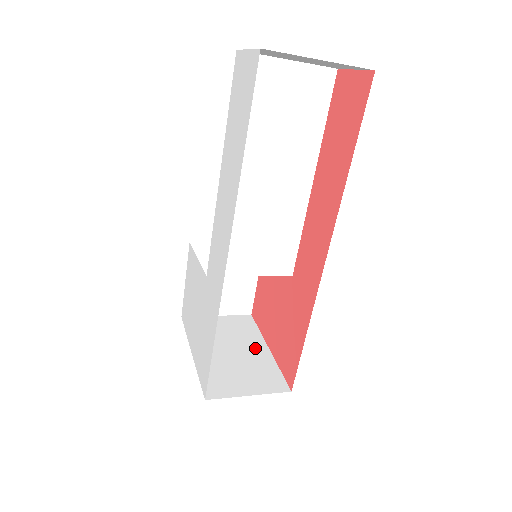
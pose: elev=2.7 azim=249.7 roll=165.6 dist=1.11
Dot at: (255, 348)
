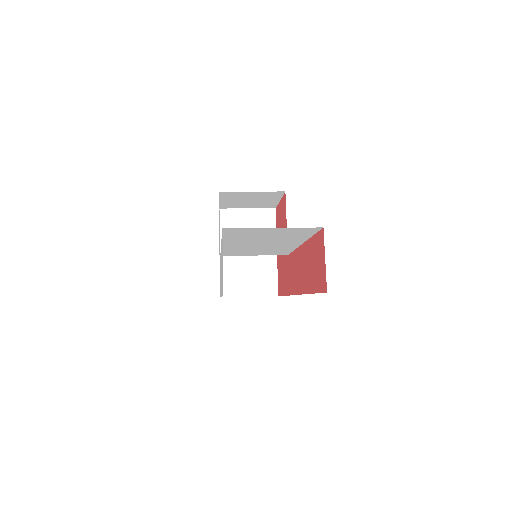
Dot at: occluded
